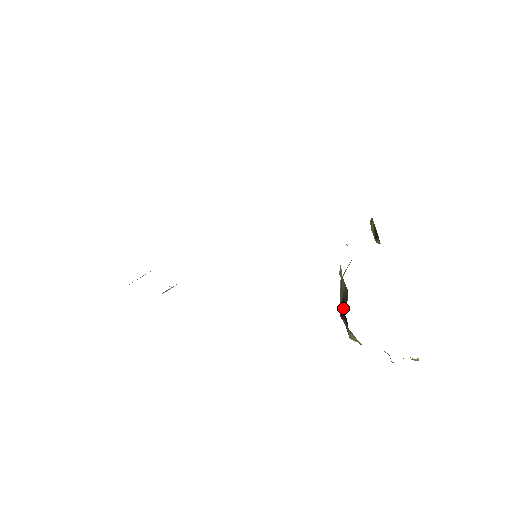
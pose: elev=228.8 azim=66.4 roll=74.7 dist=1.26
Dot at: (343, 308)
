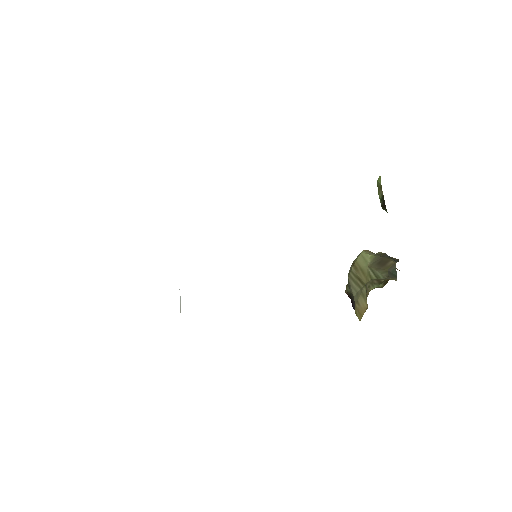
Dot at: (350, 298)
